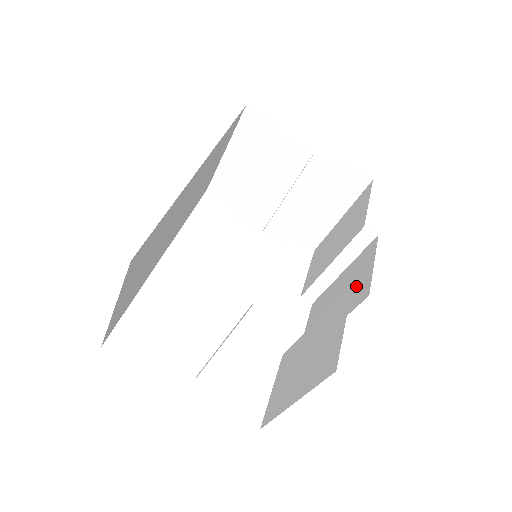
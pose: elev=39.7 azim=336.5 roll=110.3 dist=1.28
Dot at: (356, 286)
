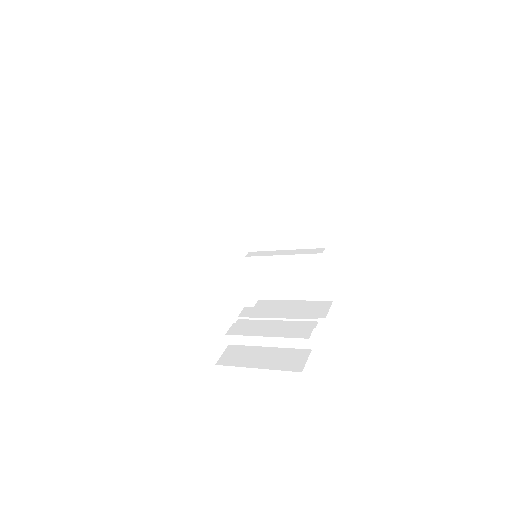
Dot at: (305, 231)
